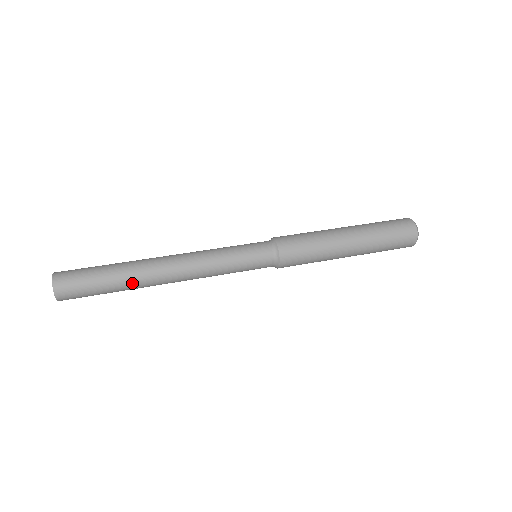
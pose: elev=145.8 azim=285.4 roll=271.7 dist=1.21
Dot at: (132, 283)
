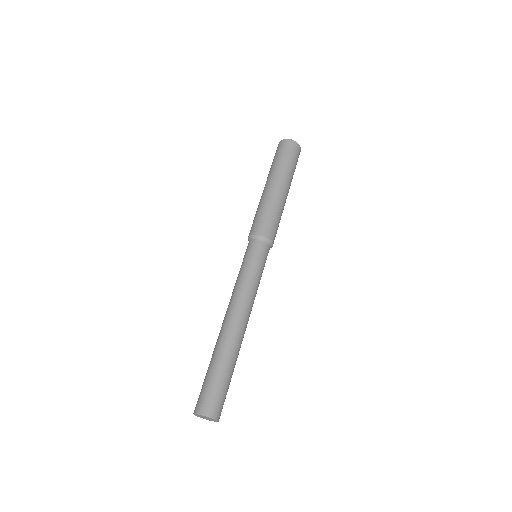
Dot at: occluded
